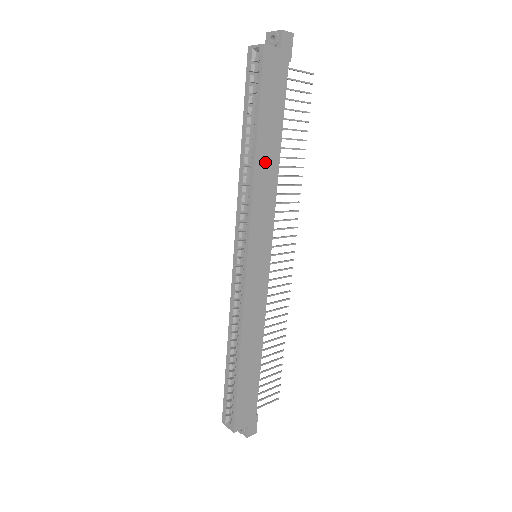
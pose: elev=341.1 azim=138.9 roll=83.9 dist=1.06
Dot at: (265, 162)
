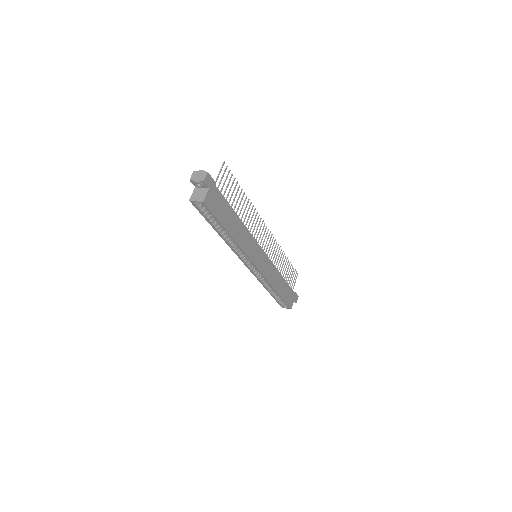
Dot at: (237, 232)
